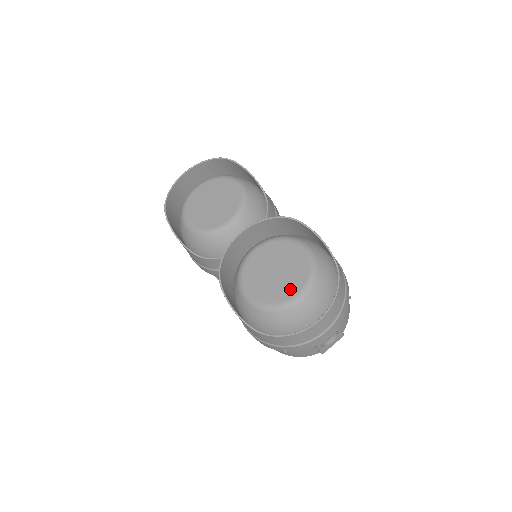
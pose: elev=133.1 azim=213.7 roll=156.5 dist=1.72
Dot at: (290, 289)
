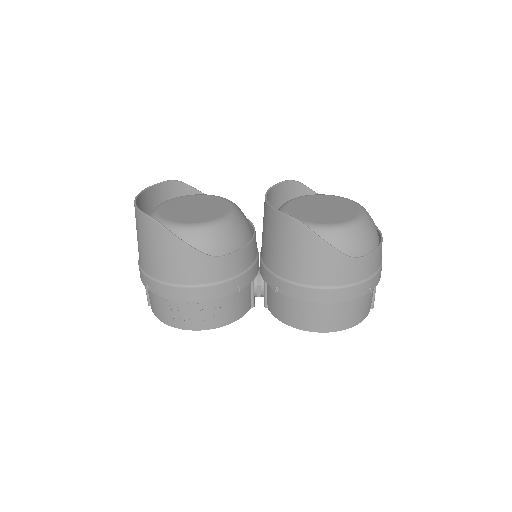
Dot at: (351, 209)
